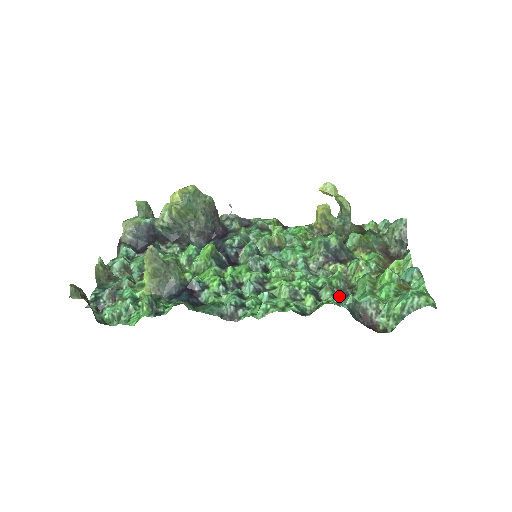
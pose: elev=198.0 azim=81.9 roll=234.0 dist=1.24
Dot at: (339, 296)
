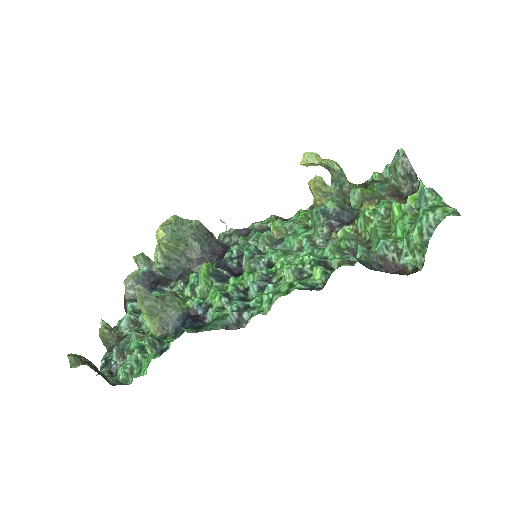
Dot at: occluded
